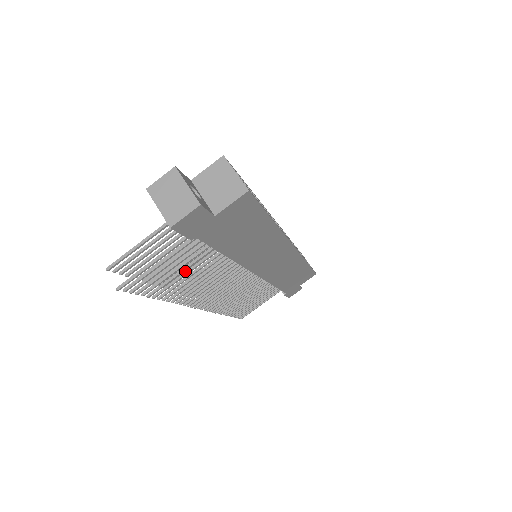
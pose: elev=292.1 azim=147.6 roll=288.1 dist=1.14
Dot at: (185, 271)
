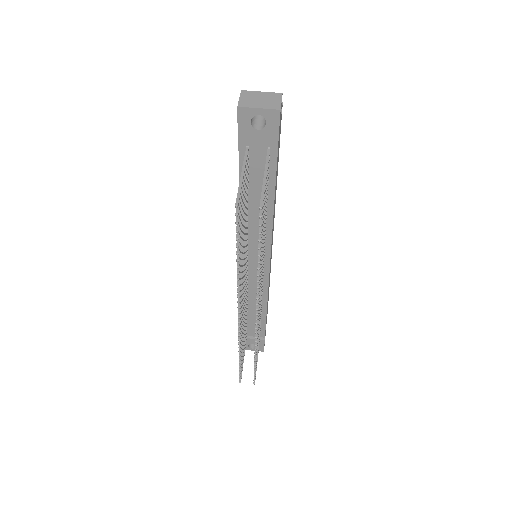
Dot at: occluded
